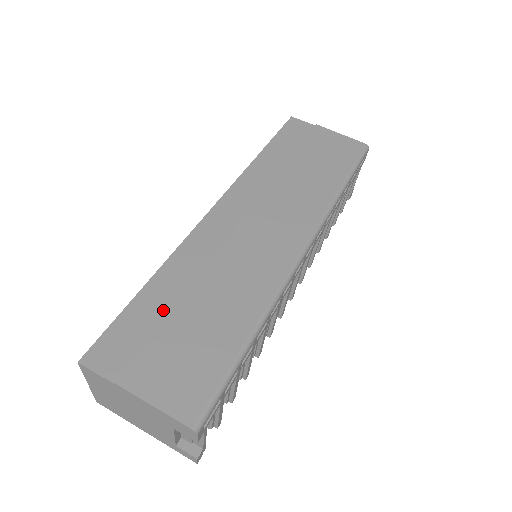
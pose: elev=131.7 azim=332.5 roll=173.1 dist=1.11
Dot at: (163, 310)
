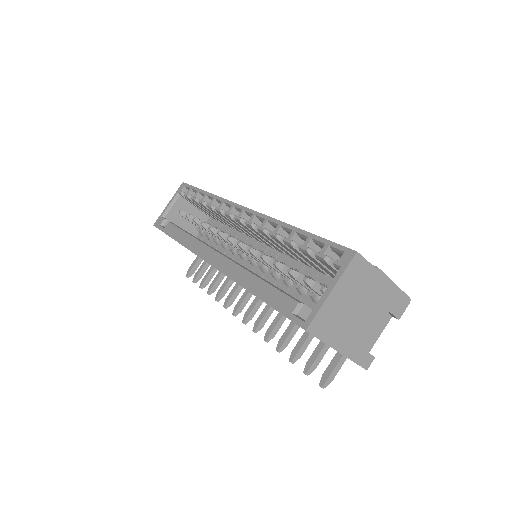
Dot at: occluded
